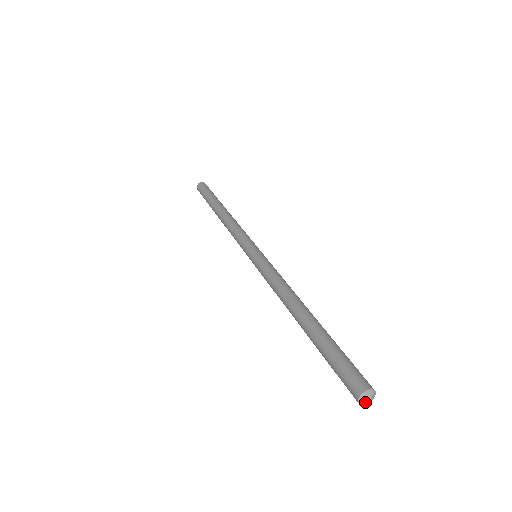
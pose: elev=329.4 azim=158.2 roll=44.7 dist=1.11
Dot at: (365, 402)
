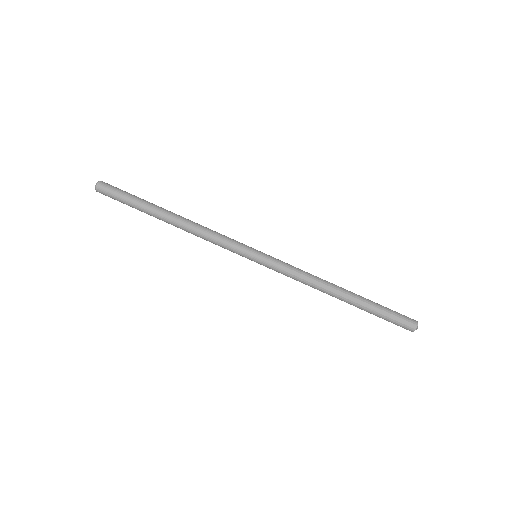
Dot at: occluded
